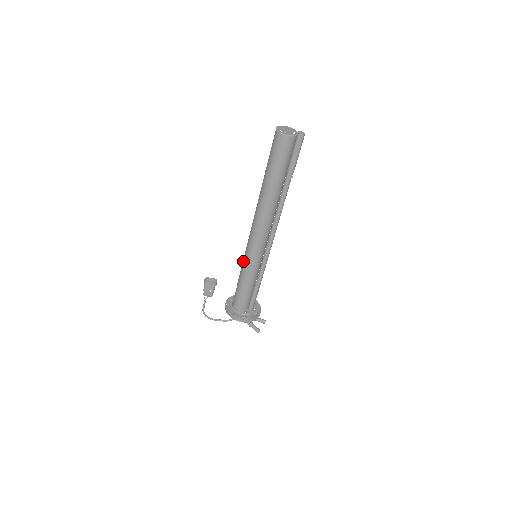
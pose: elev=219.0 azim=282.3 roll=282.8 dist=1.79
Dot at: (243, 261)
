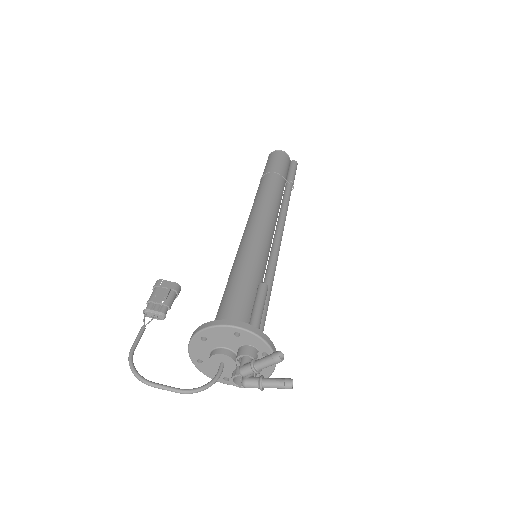
Dot at: (234, 260)
